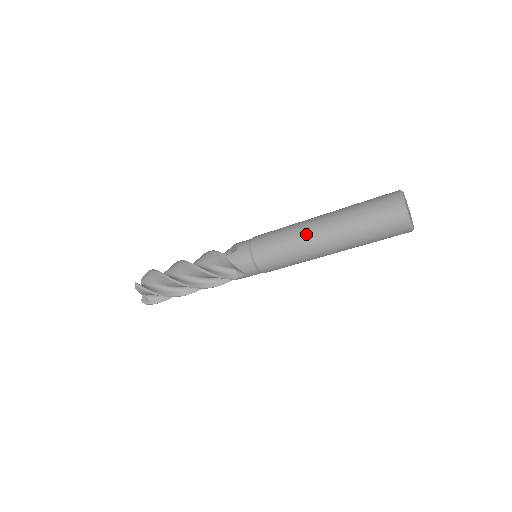
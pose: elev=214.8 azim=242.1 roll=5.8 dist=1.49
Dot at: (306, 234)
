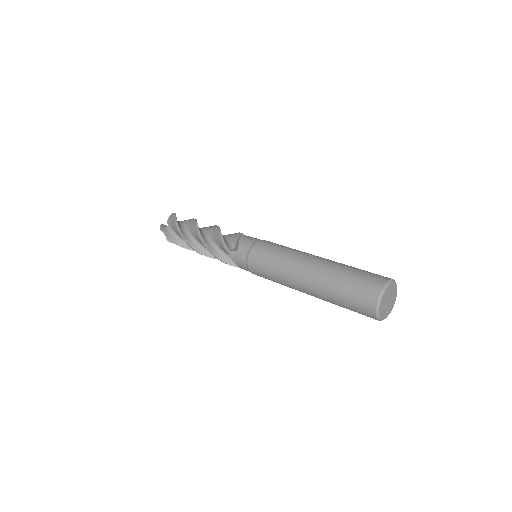
Dot at: (292, 276)
